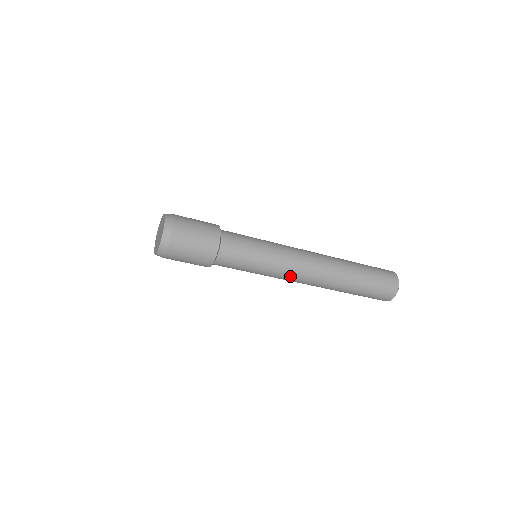
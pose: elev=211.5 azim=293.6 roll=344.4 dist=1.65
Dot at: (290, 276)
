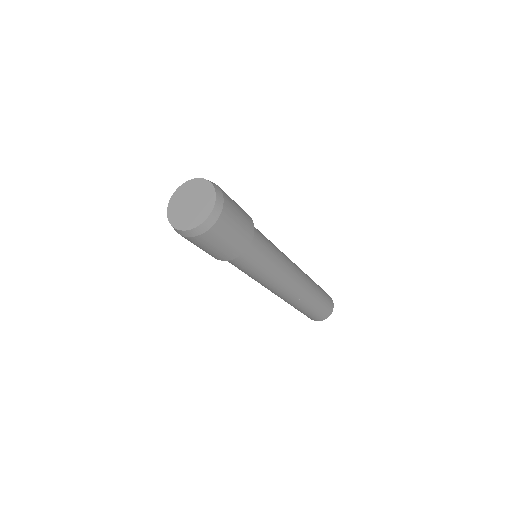
Dot at: (285, 281)
